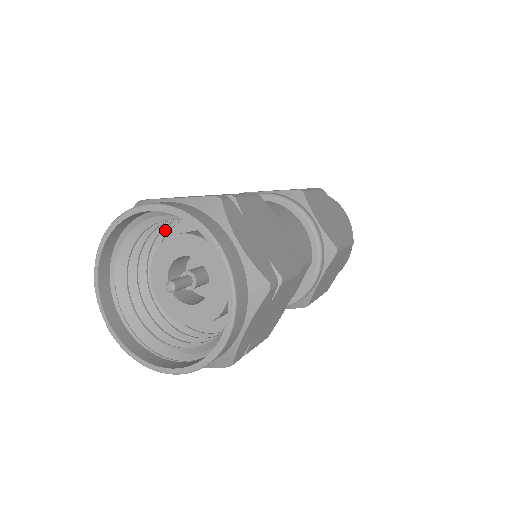
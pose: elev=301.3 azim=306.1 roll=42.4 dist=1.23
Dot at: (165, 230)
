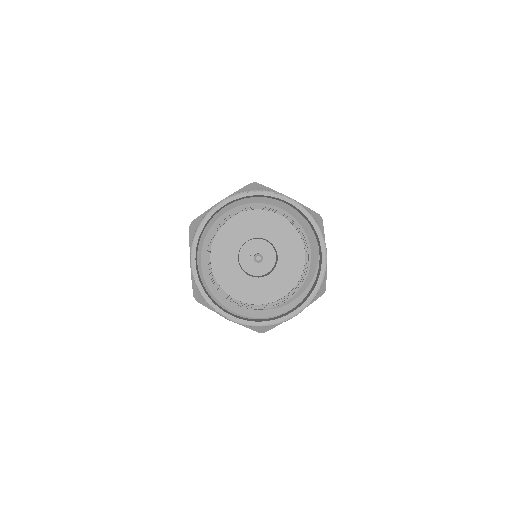
Dot at: occluded
